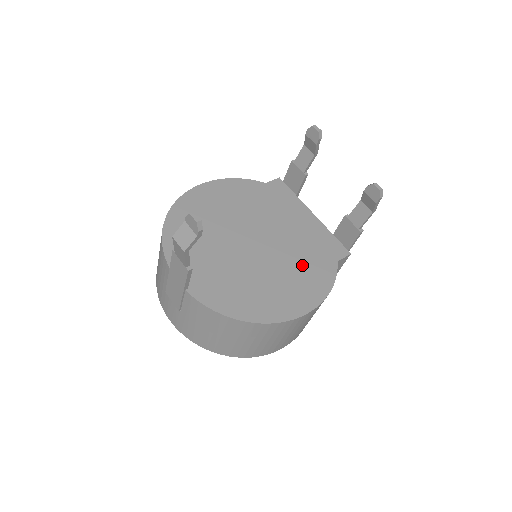
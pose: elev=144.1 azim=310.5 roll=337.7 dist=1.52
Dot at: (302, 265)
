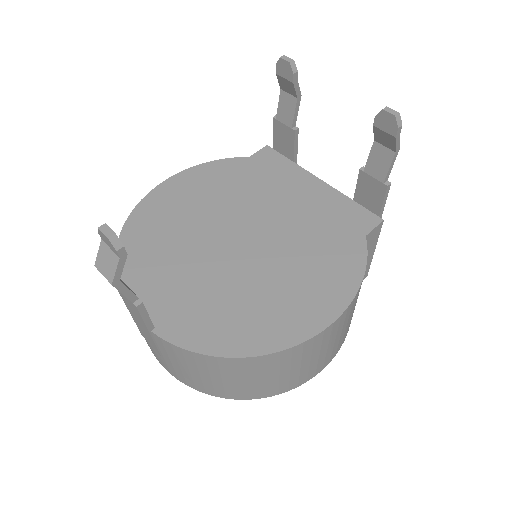
Dot at: (314, 254)
